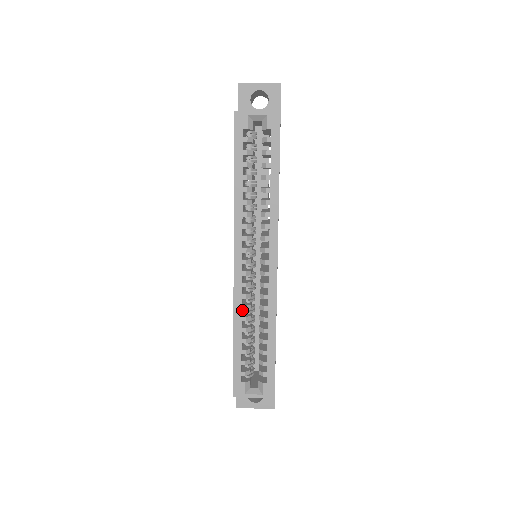
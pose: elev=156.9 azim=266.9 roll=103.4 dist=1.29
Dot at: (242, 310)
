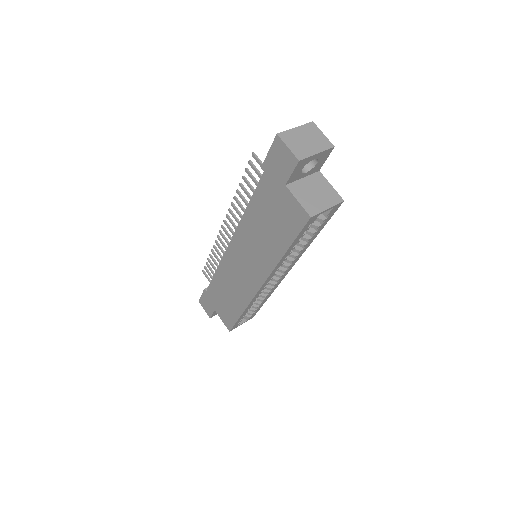
Dot at: occluded
